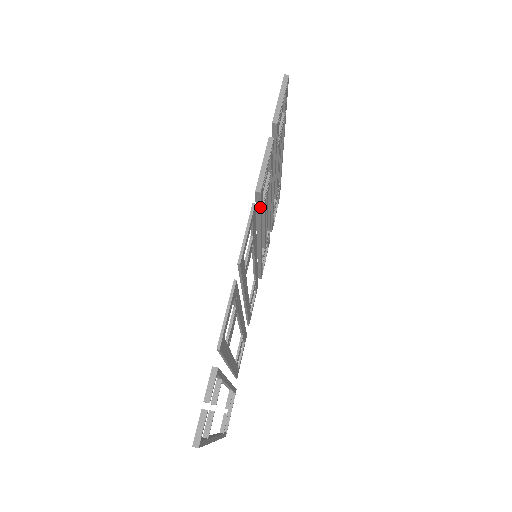
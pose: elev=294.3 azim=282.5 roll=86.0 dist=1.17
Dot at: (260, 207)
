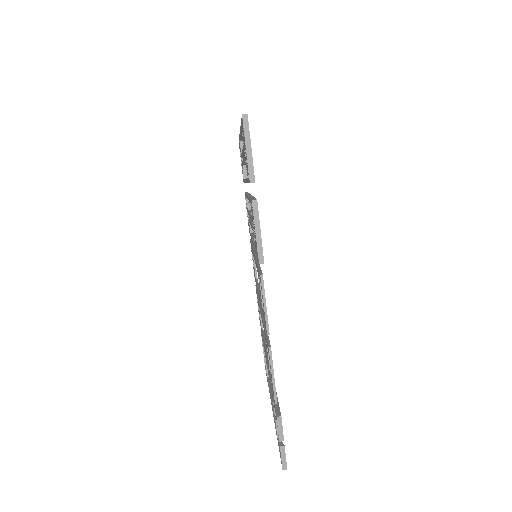
Dot at: occluded
